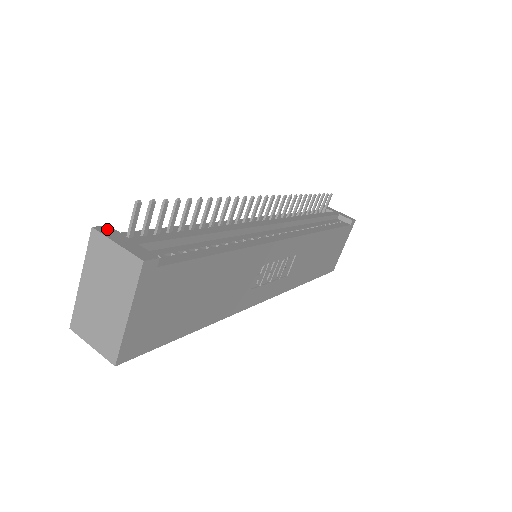
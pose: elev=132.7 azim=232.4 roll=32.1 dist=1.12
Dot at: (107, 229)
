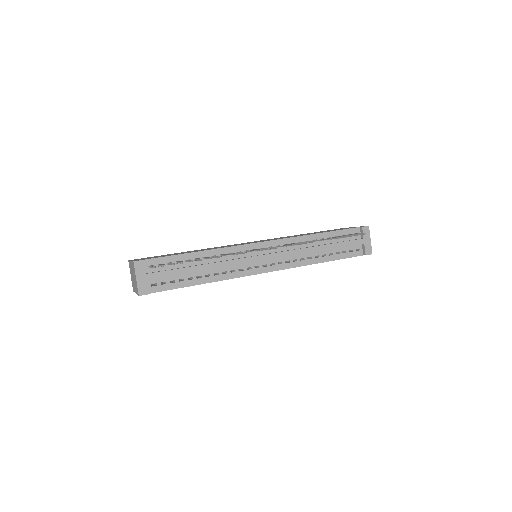
Dot at: (140, 264)
